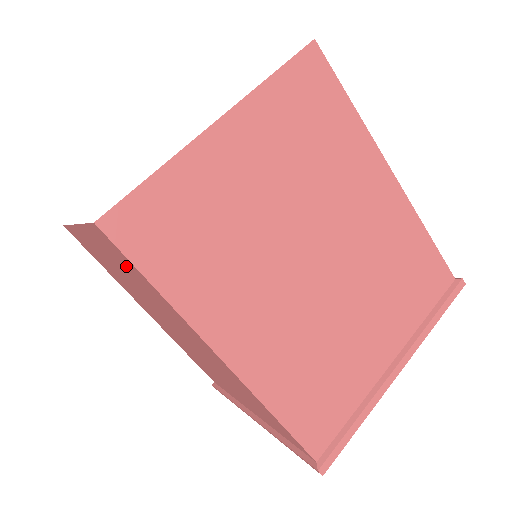
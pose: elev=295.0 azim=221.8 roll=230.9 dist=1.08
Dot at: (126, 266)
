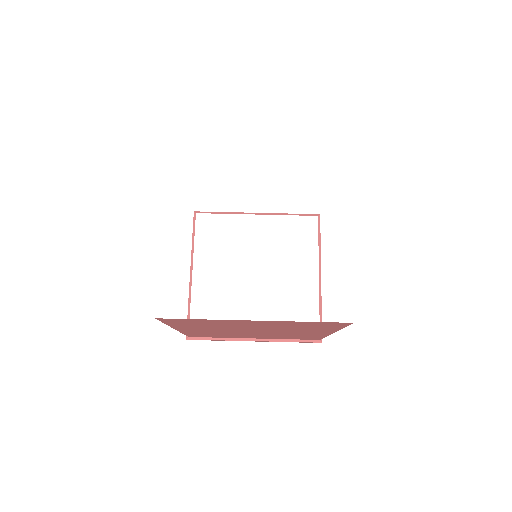
Dot at: occluded
